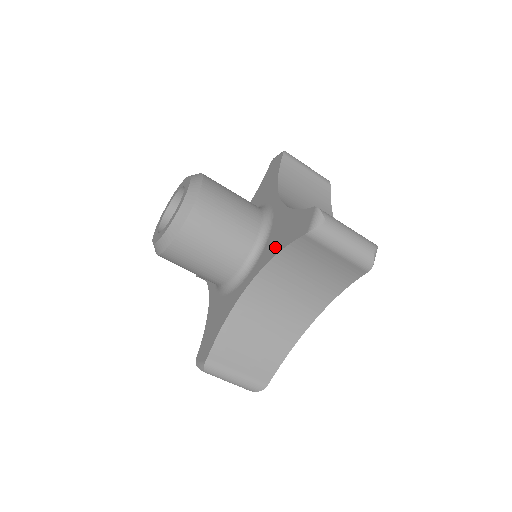
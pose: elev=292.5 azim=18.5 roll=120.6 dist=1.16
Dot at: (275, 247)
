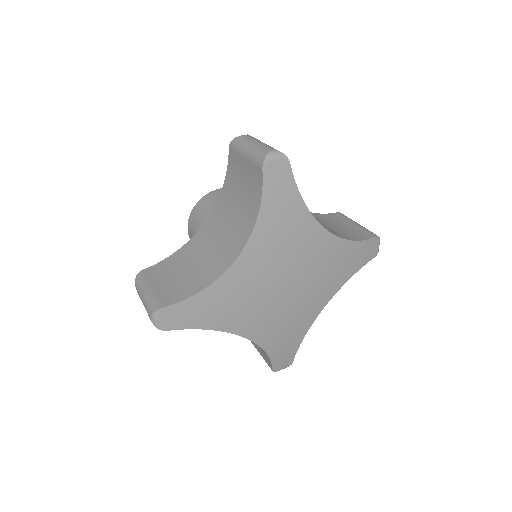
Dot at: occluded
